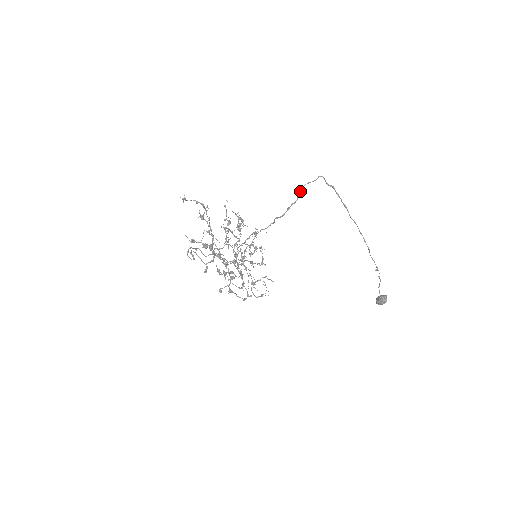
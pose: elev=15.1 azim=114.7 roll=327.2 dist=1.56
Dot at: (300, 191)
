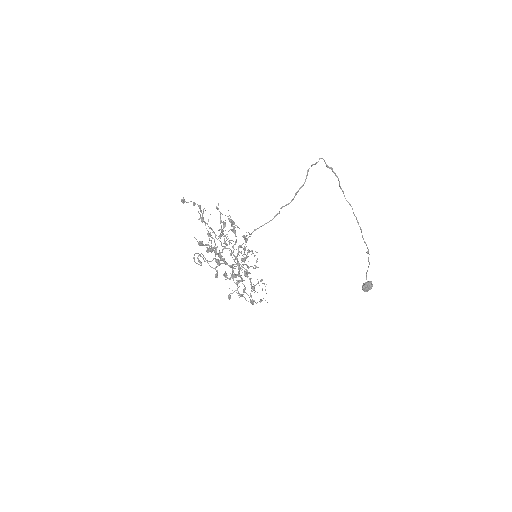
Dot at: (307, 174)
